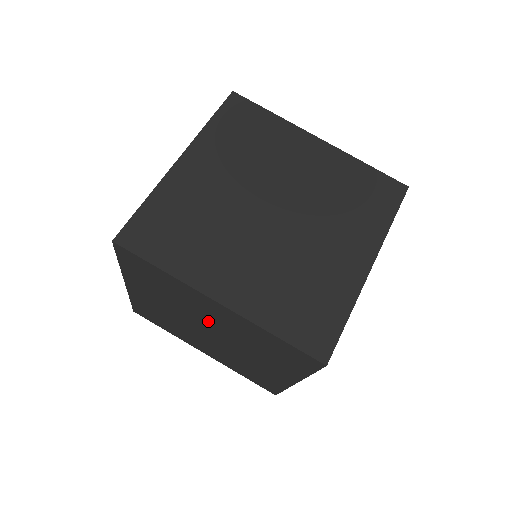
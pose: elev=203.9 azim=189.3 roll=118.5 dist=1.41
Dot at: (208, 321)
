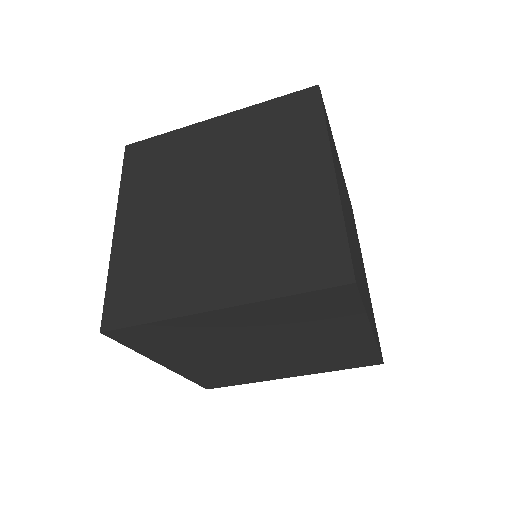
Dot at: (243, 338)
